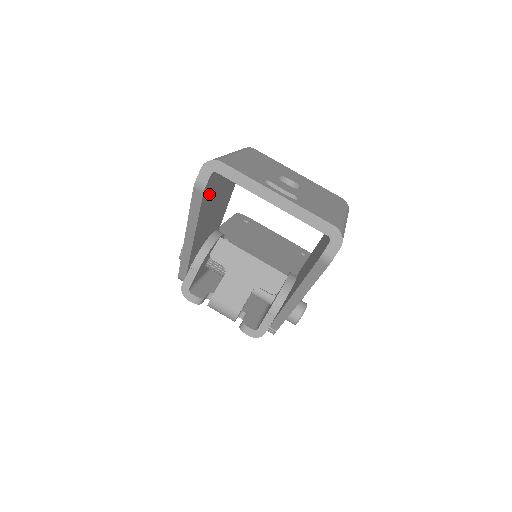
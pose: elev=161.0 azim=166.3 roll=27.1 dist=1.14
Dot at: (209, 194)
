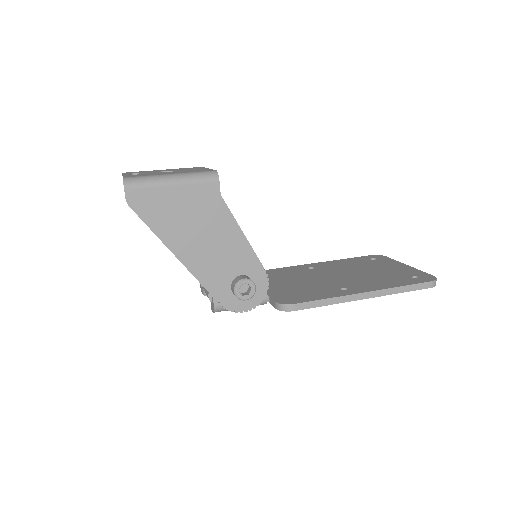
Dot at: occluded
